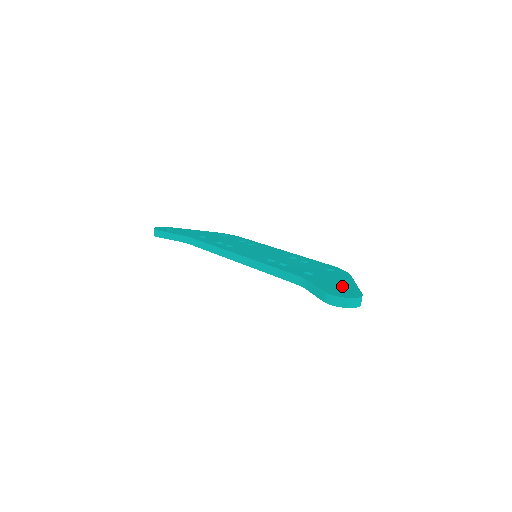
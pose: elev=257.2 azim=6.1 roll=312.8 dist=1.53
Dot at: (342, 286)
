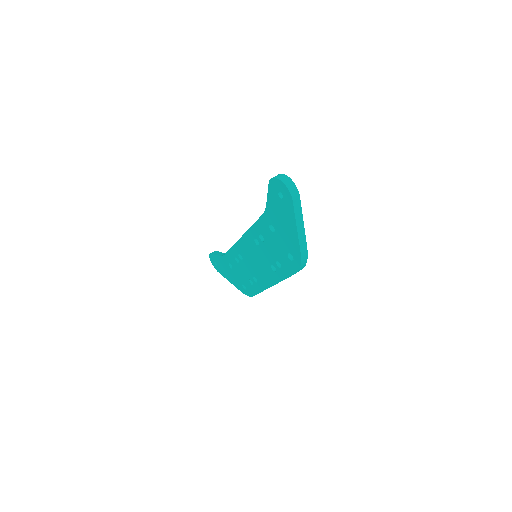
Dot at: occluded
